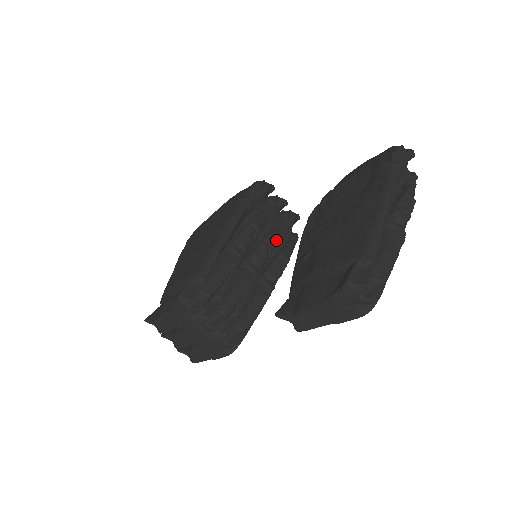
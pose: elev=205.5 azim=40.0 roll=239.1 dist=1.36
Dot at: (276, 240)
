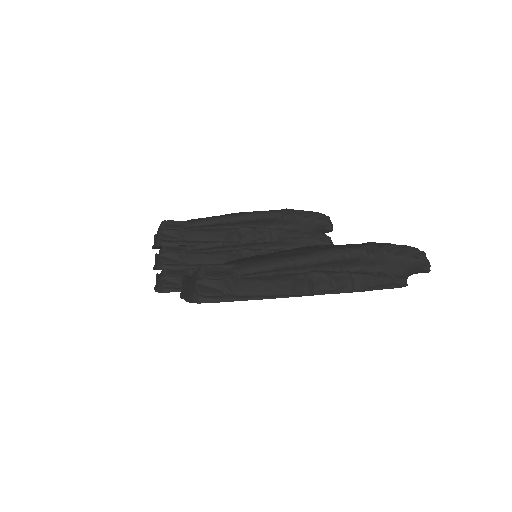
Dot at: occluded
